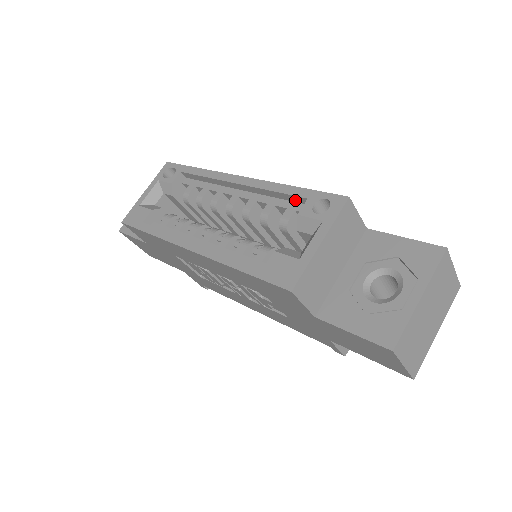
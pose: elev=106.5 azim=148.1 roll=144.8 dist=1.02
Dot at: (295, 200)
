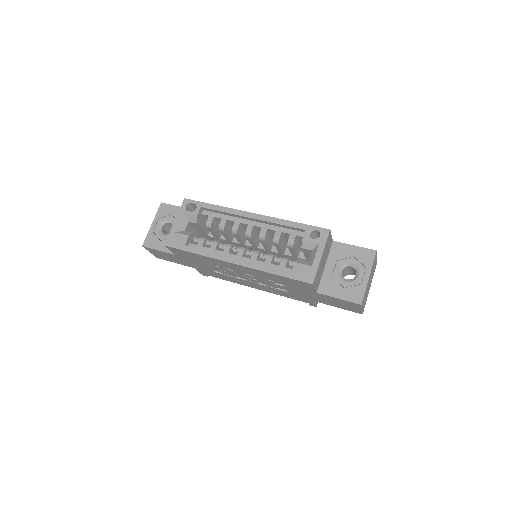
Dot at: (295, 229)
